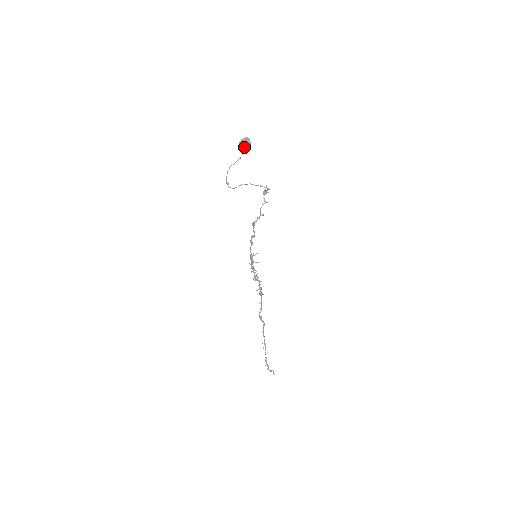
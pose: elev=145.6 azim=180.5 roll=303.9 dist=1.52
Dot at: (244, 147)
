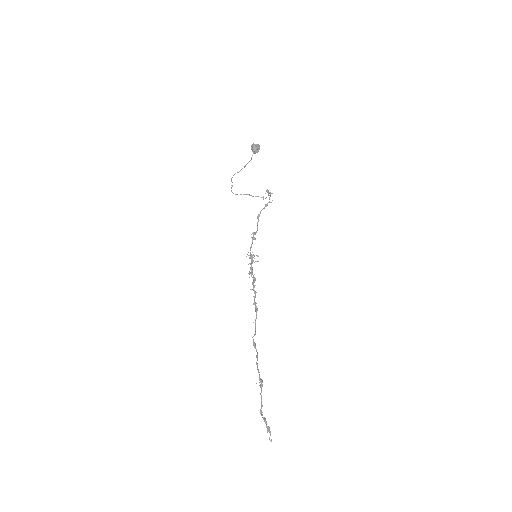
Dot at: (256, 147)
